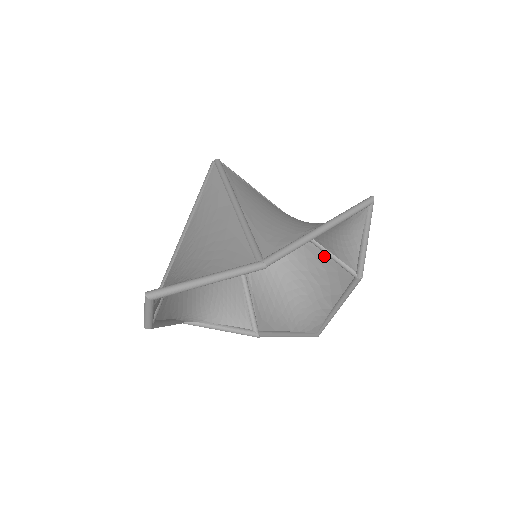
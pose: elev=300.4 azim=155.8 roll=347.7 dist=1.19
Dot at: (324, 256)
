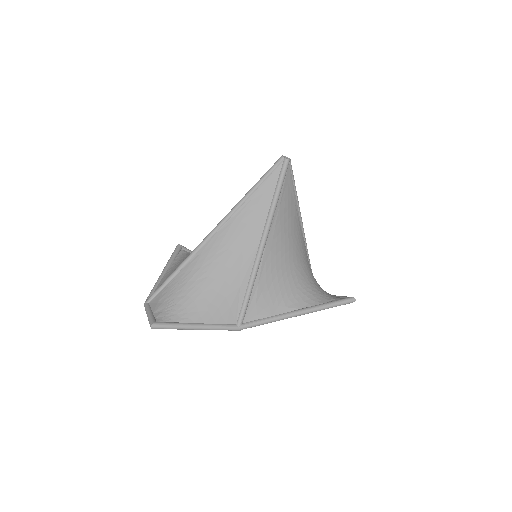
Dot at: occluded
